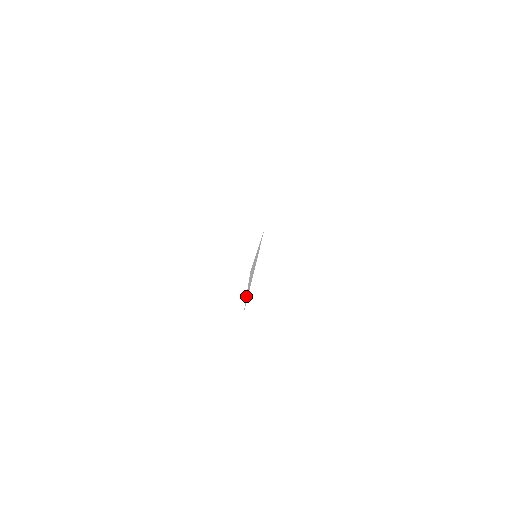
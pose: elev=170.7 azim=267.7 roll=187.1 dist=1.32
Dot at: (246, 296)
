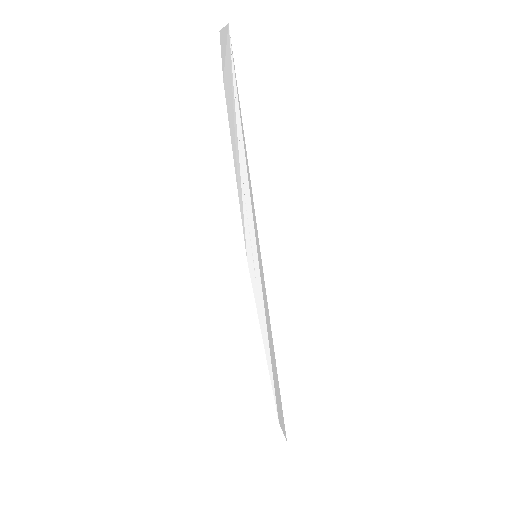
Dot at: (270, 378)
